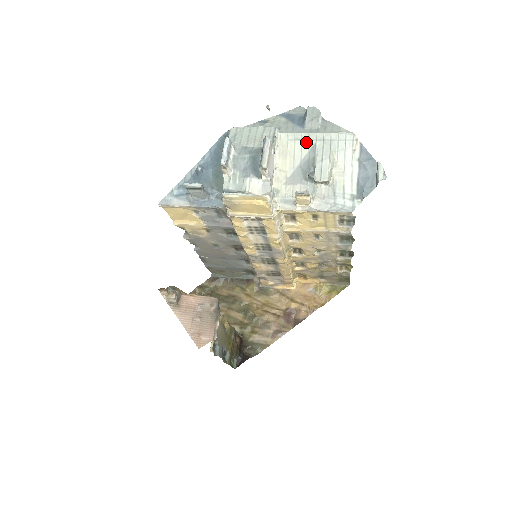
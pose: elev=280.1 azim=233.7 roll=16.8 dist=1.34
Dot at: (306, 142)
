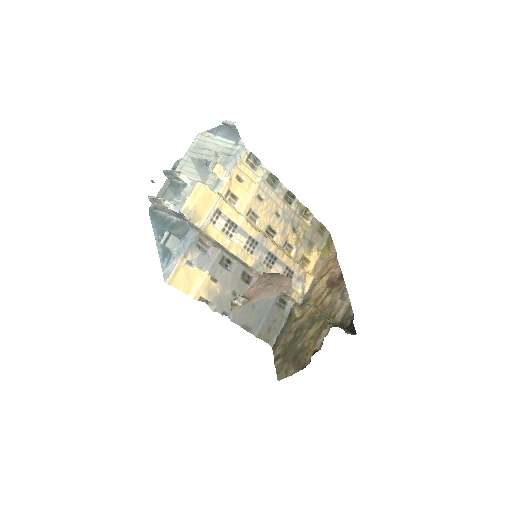
Dot at: (186, 163)
